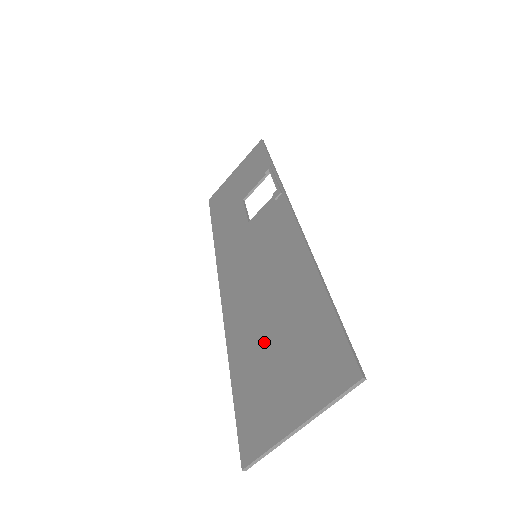
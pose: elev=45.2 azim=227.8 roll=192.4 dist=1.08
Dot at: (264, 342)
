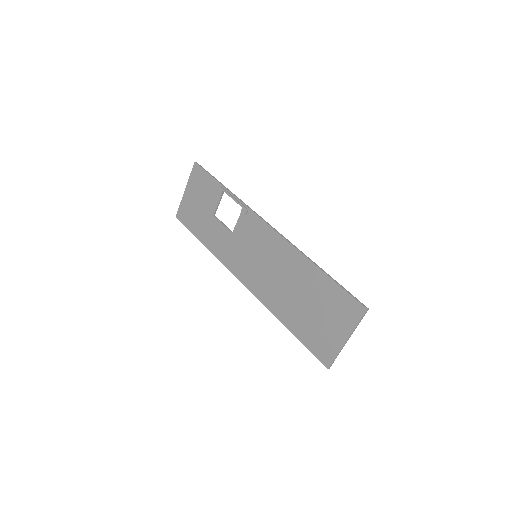
Dot at: (300, 307)
